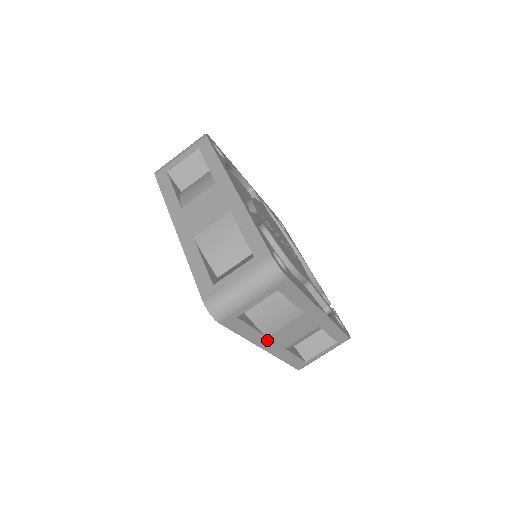
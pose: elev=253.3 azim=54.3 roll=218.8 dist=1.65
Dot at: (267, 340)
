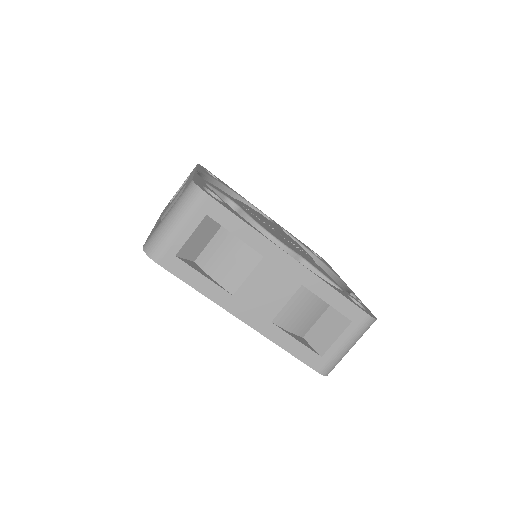
Dot at: (236, 302)
